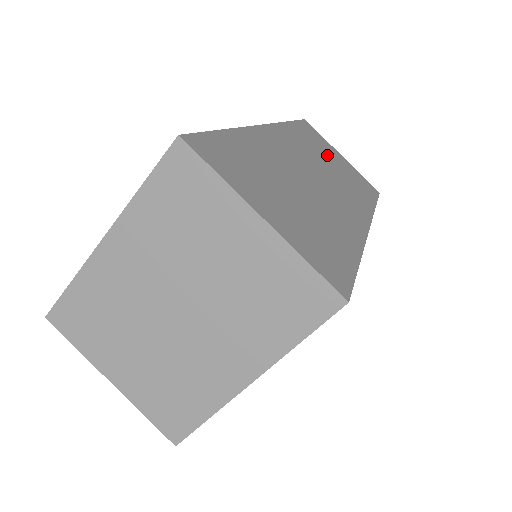
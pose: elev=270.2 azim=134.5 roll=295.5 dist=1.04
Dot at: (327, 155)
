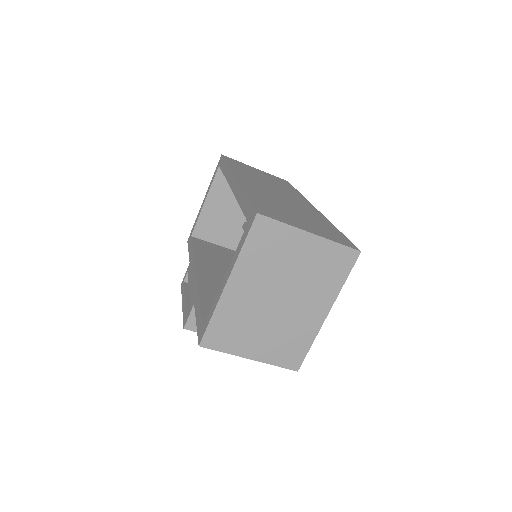
Dot at: (257, 174)
